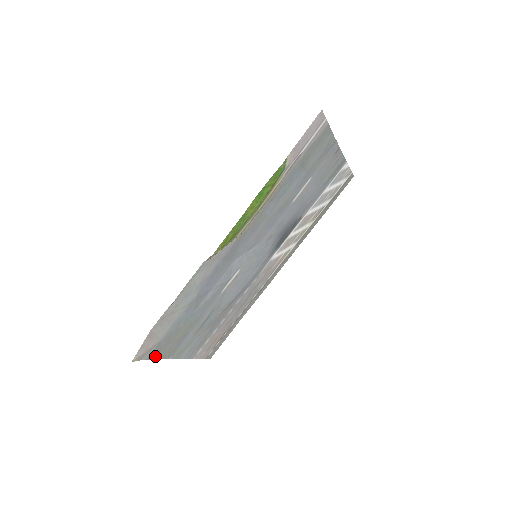
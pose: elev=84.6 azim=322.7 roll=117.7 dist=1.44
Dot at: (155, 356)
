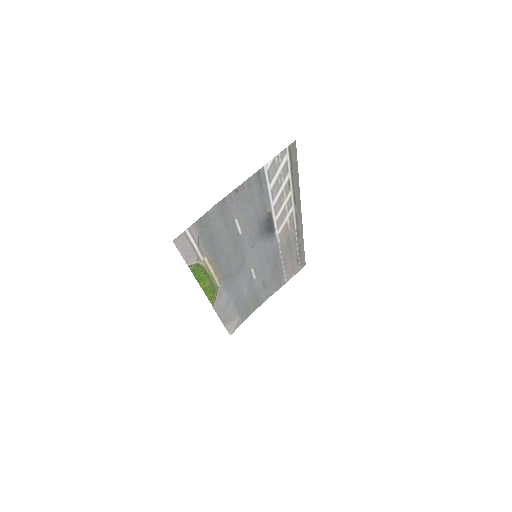
Dot at: (247, 316)
